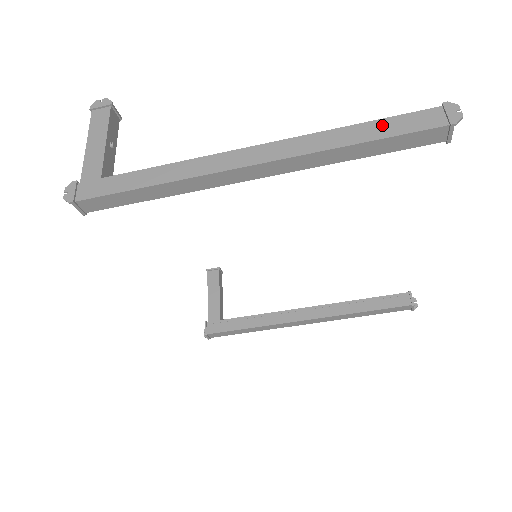
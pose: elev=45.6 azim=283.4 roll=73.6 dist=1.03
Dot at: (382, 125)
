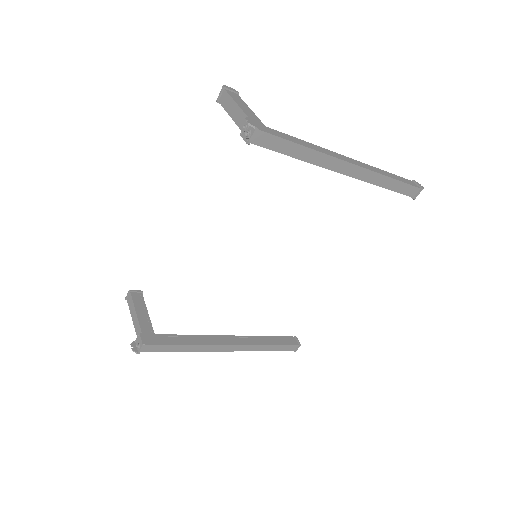
Dot at: (397, 176)
